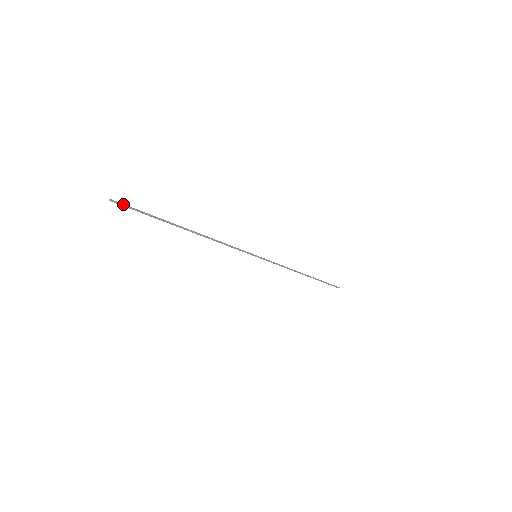
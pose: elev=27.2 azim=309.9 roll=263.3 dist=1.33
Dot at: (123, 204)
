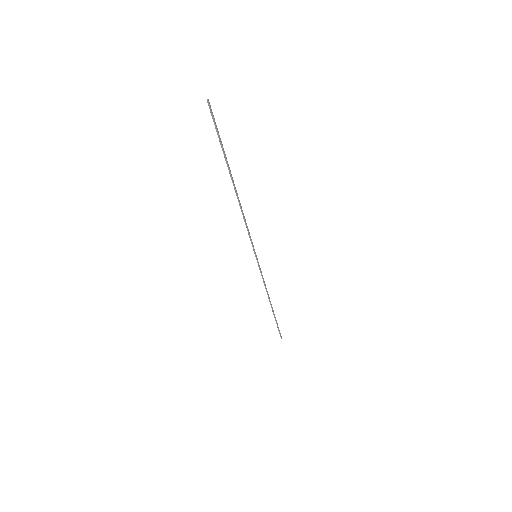
Dot at: occluded
